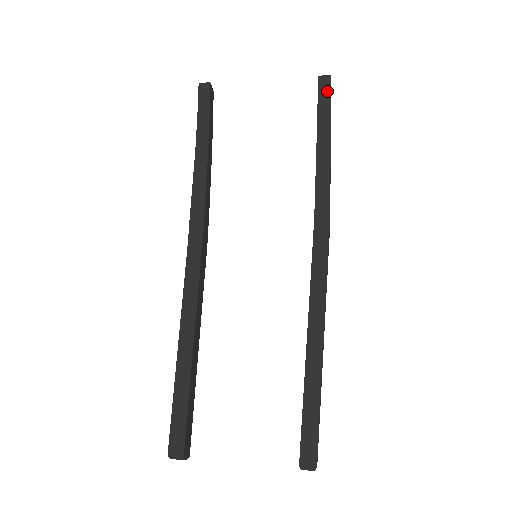
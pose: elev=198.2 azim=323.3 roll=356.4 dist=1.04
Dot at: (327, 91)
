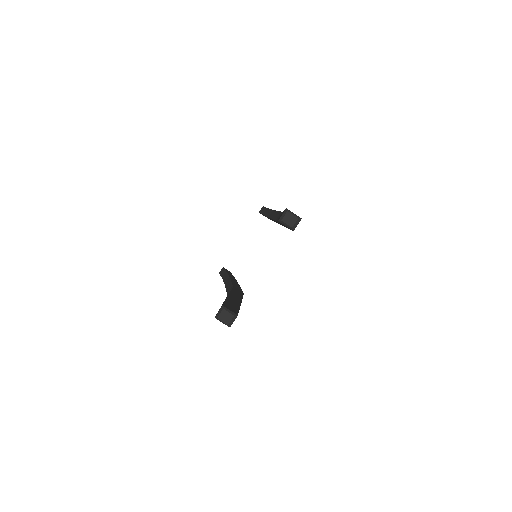
Dot at: (264, 209)
